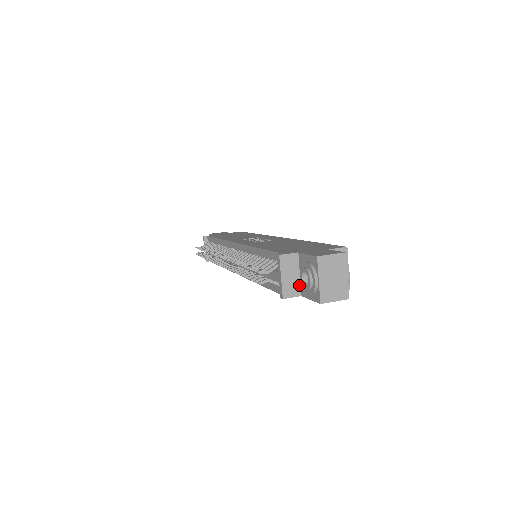
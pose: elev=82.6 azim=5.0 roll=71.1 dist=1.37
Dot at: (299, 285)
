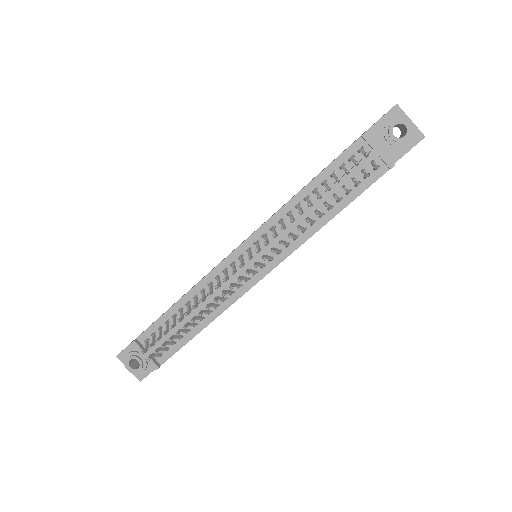
Dot at: occluded
